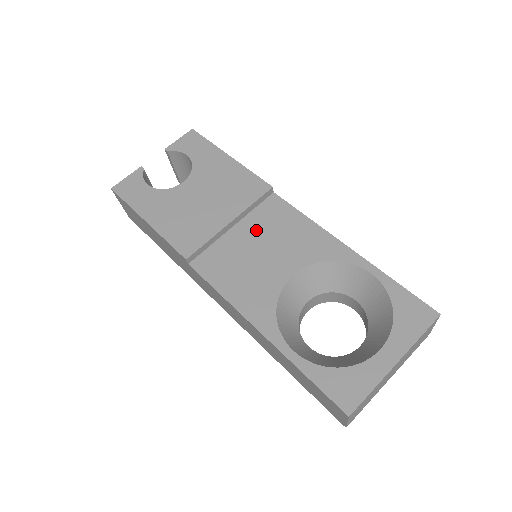
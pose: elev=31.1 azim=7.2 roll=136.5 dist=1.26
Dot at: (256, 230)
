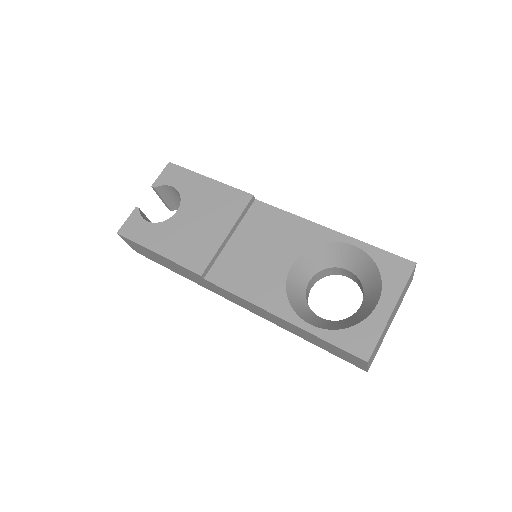
Dot at: (251, 235)
